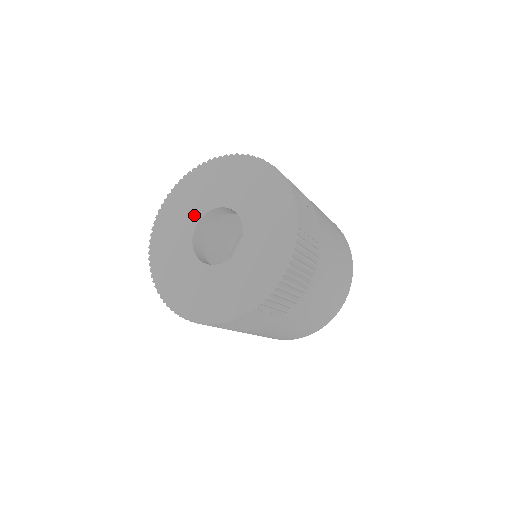
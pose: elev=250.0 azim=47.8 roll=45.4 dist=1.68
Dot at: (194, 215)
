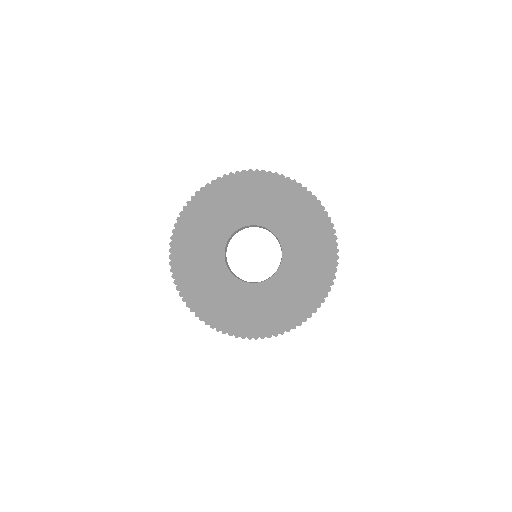
Dot at: (231, 223)
